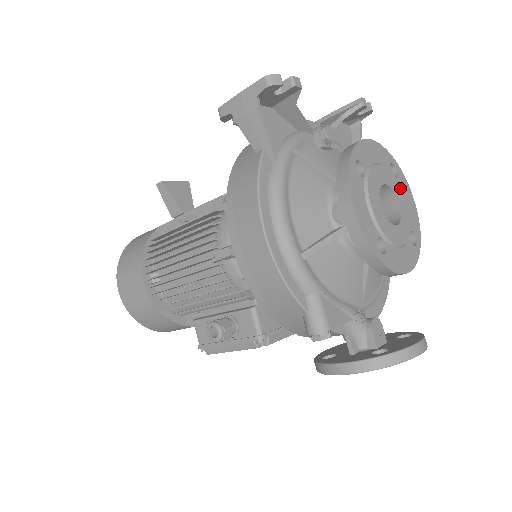
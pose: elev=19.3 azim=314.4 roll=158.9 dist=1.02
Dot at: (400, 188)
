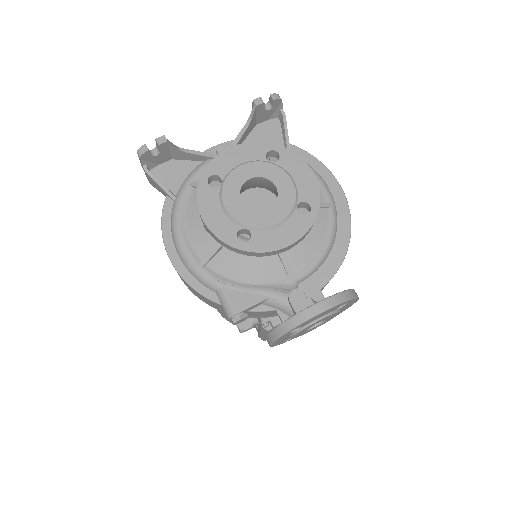
Dot at: (279, 170)
